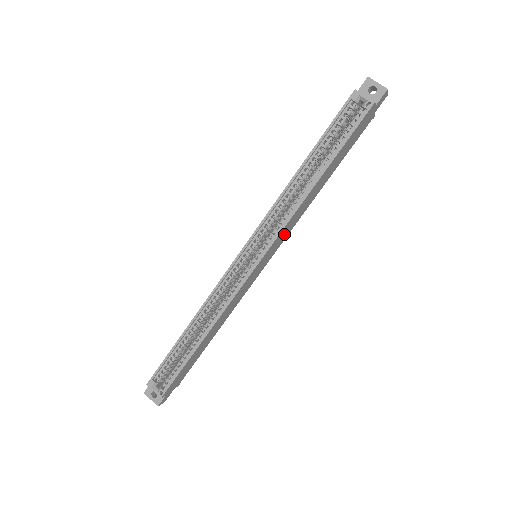
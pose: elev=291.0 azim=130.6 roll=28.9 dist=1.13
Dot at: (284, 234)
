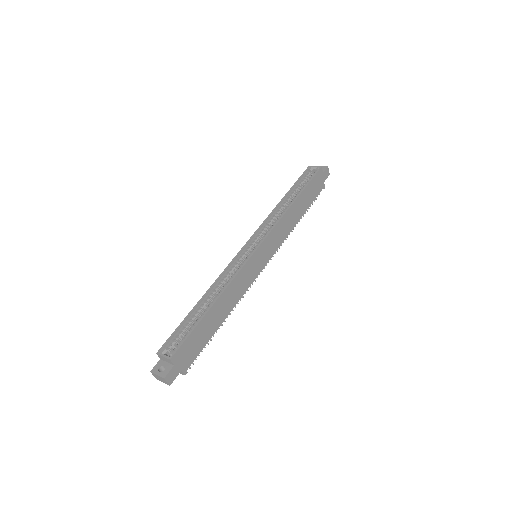
Dot at: (276, 239)
